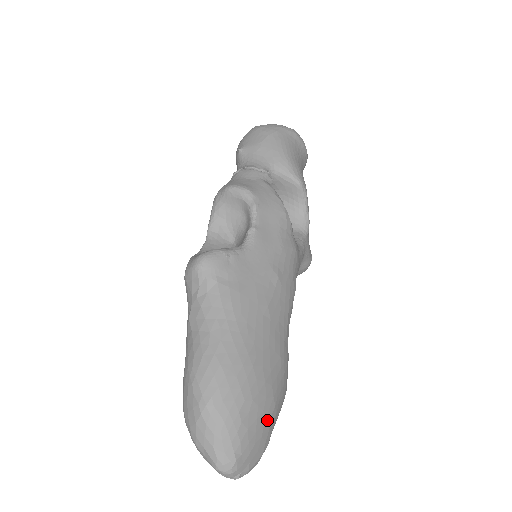
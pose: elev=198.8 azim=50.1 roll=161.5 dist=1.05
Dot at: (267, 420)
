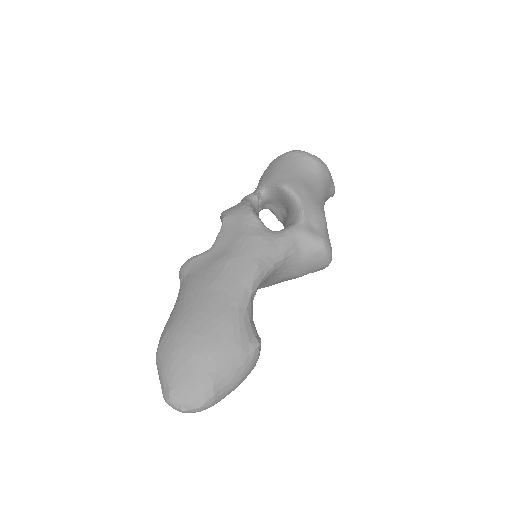
Dot at: (201, 364)
